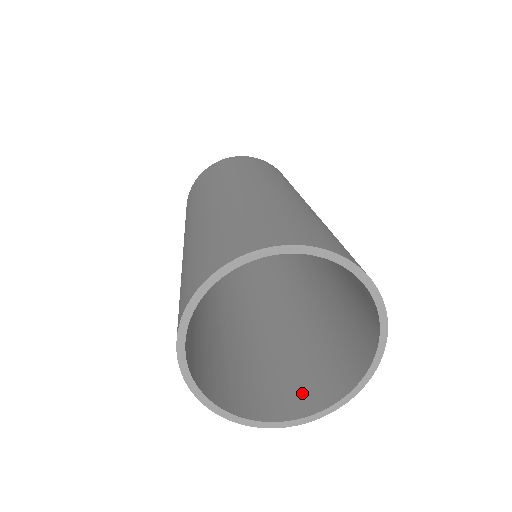
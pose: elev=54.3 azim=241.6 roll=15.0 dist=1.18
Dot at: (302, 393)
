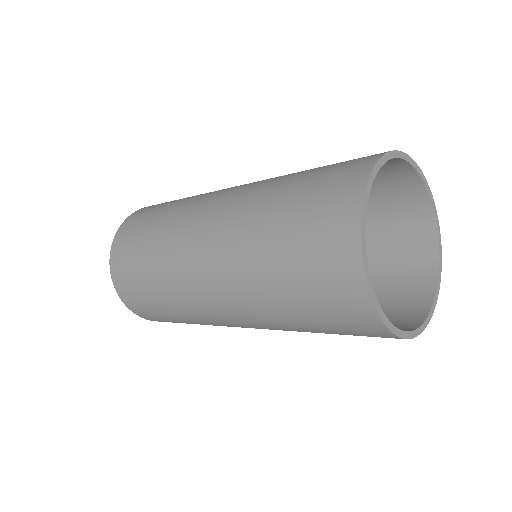
Dot at: occluded
